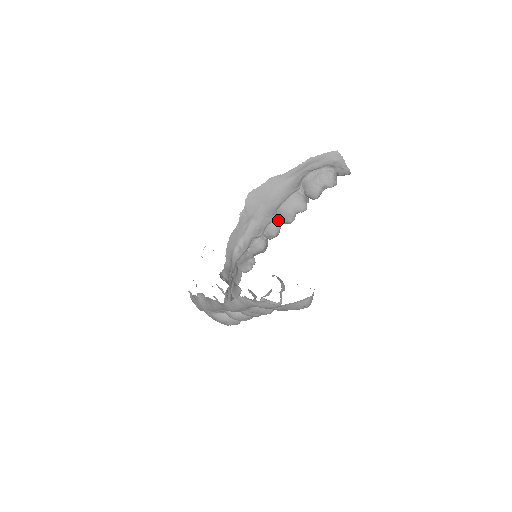
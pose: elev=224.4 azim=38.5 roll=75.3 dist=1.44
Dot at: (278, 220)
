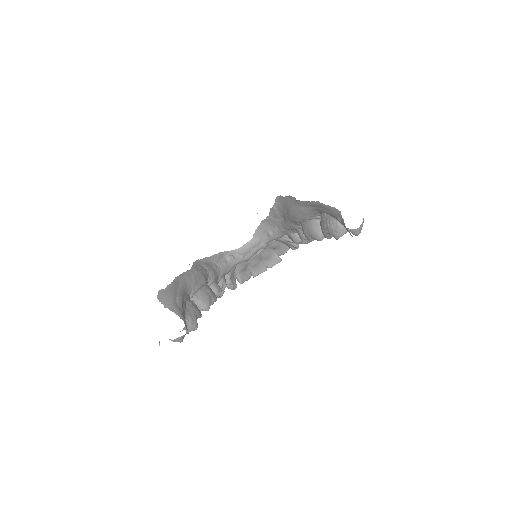
Dot at: occluded
